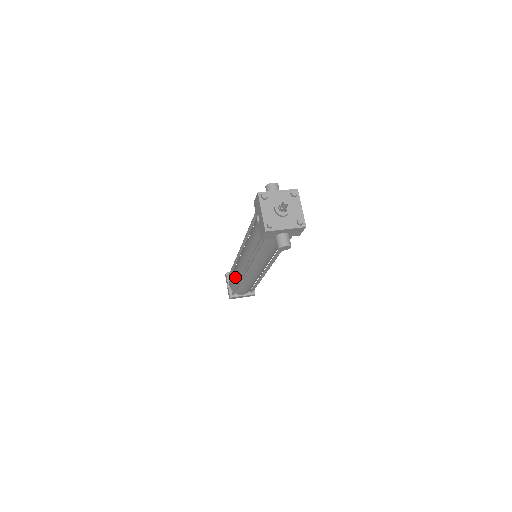
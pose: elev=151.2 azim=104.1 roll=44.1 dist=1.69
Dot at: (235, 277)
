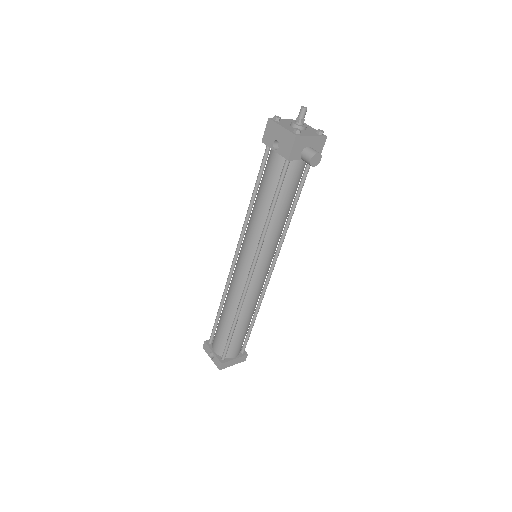
Dot at: (228, 315)
